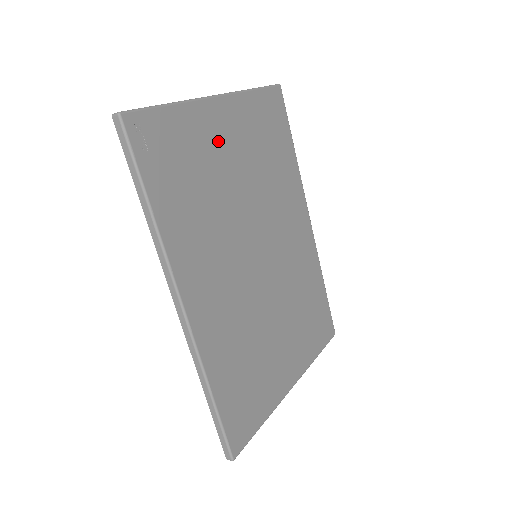
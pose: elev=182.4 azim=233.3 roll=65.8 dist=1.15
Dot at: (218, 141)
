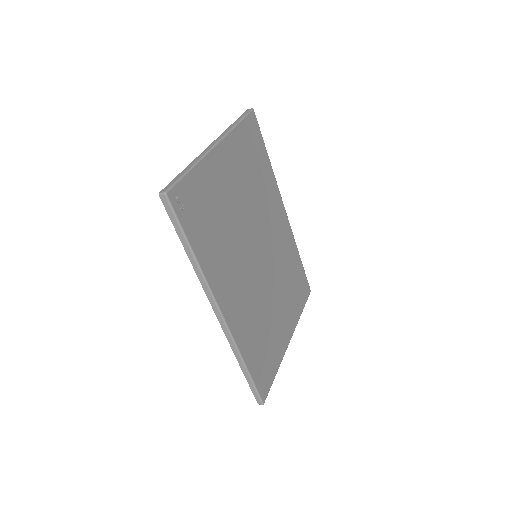
Dot at: (223, 180)
